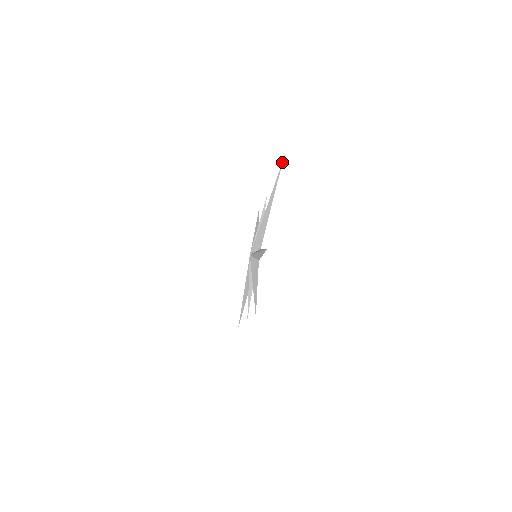
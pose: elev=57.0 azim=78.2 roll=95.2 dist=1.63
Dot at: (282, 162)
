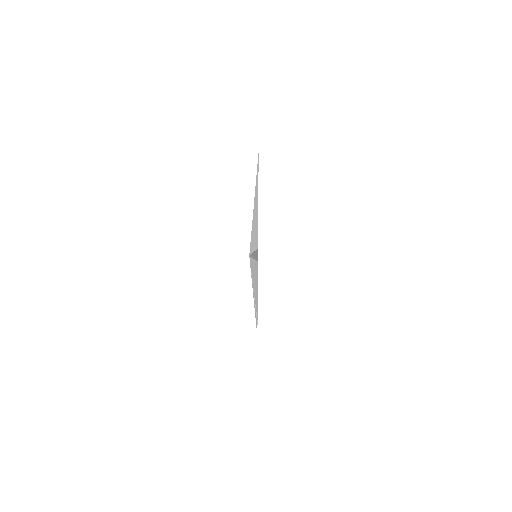
Dot at: occluded
